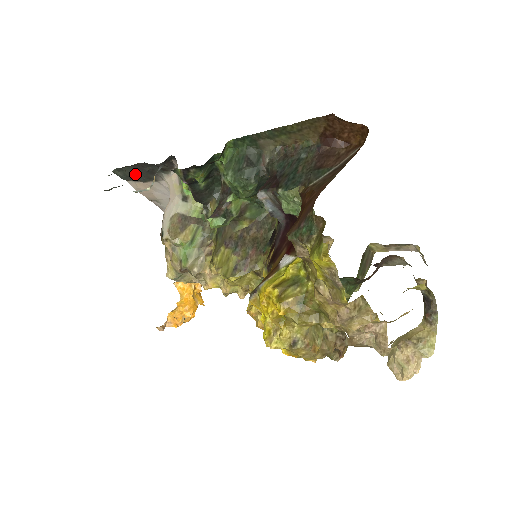
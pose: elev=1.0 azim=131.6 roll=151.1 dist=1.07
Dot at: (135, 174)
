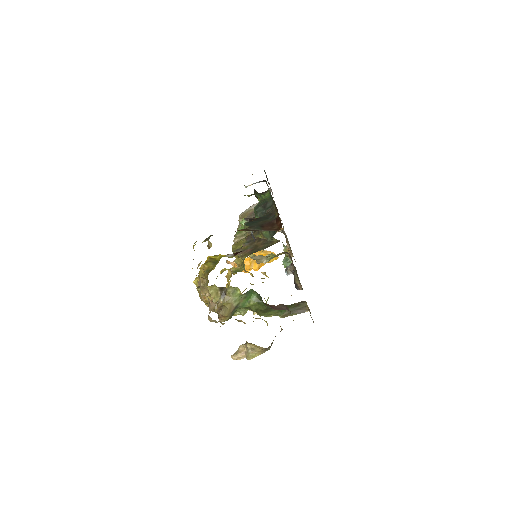
Dot at: occluded
